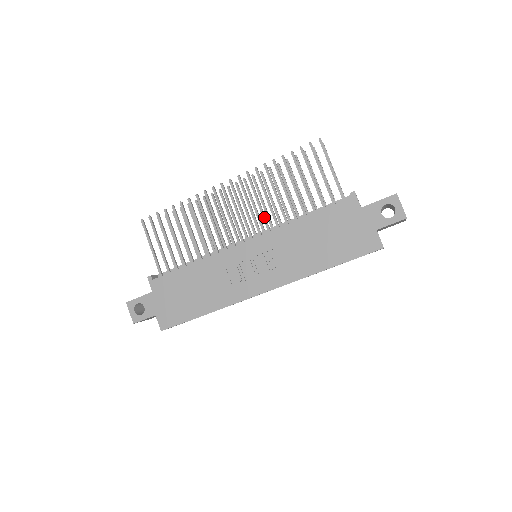
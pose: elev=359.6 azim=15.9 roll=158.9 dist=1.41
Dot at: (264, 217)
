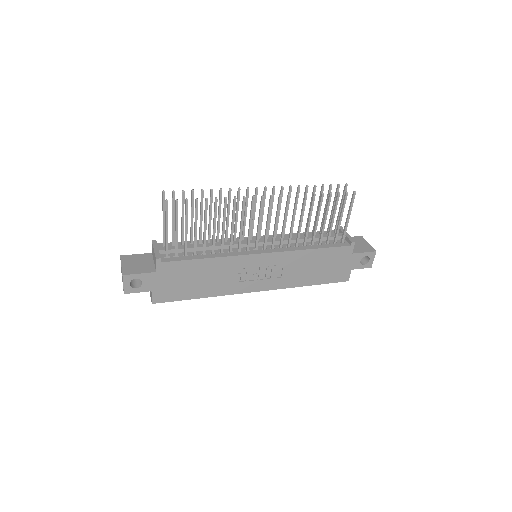
Dot at: (283, 236)
